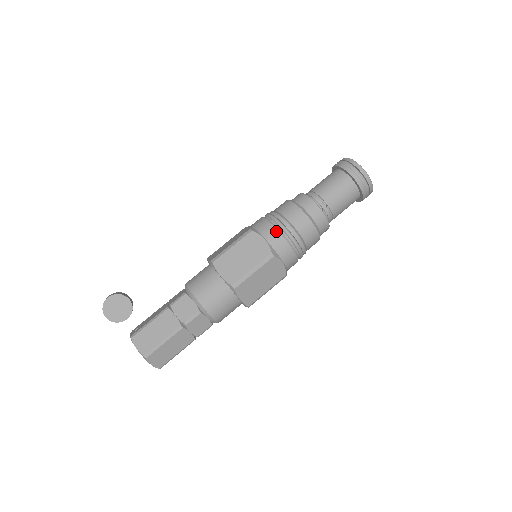
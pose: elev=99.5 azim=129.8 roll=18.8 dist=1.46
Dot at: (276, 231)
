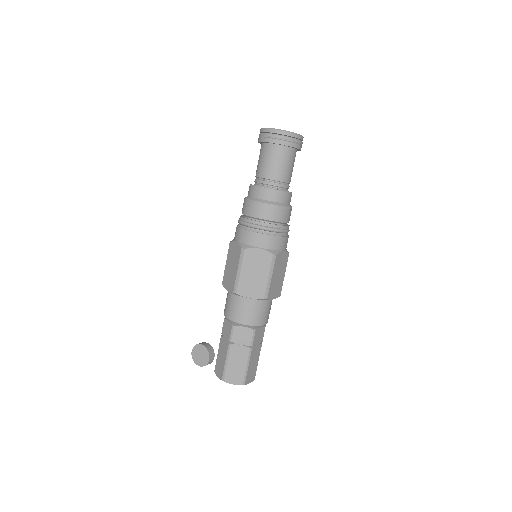
Dot at: (239, 230)
